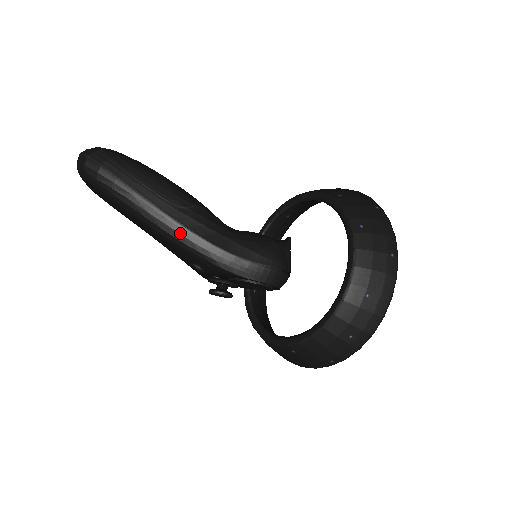
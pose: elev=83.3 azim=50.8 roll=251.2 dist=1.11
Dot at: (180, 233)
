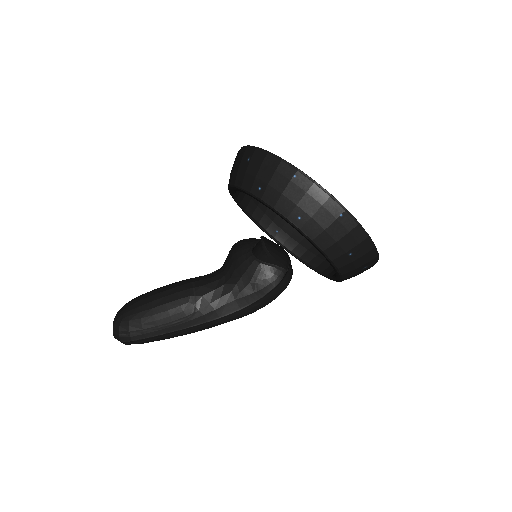
Dot at: (209, 326)
